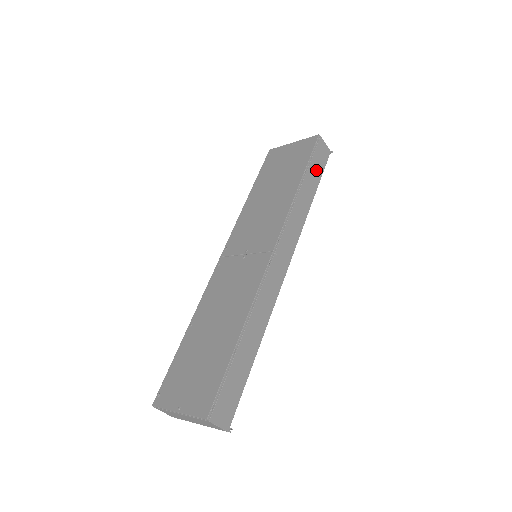
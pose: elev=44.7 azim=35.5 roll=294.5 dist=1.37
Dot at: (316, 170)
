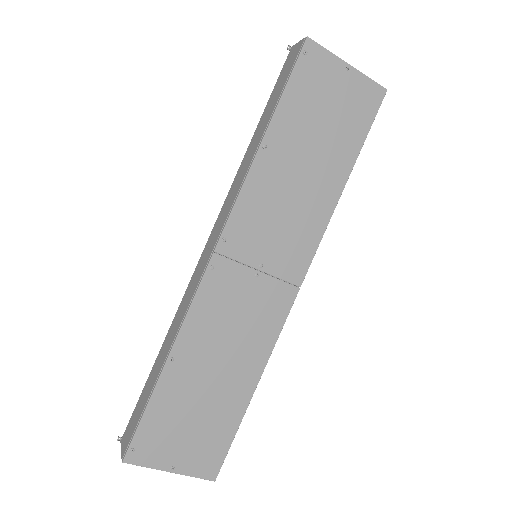
Dot at: occluded
